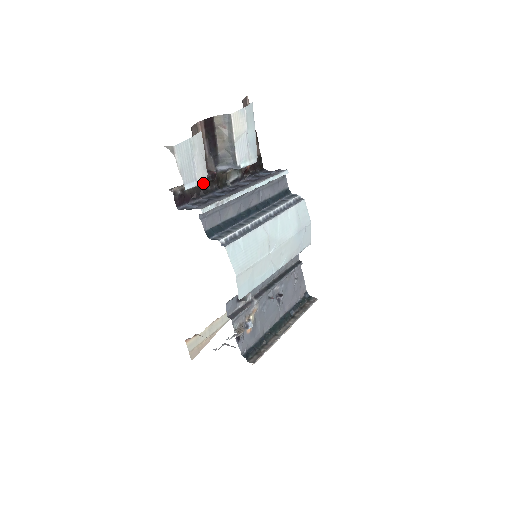
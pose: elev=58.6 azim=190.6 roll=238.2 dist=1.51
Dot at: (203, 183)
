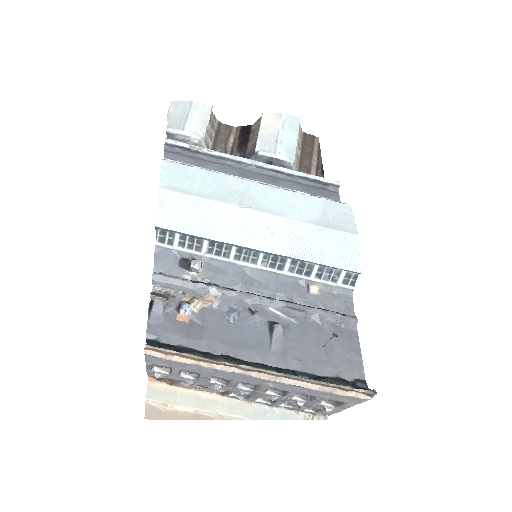
Dot at: (194, 139)
